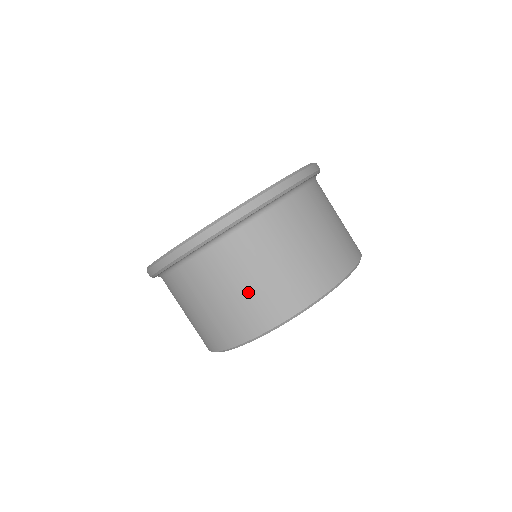
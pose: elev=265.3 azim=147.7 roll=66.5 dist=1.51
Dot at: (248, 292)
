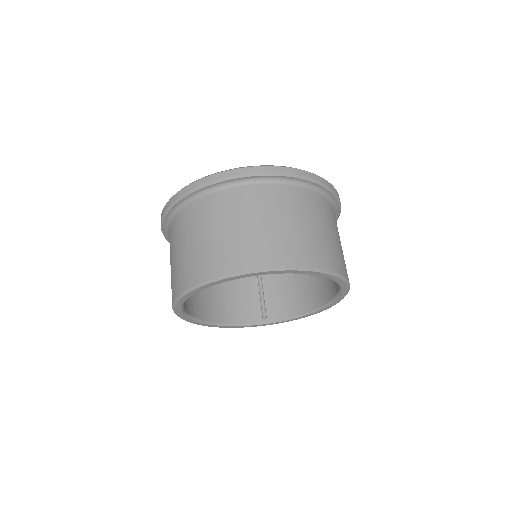
Dot at: (197, 246)
